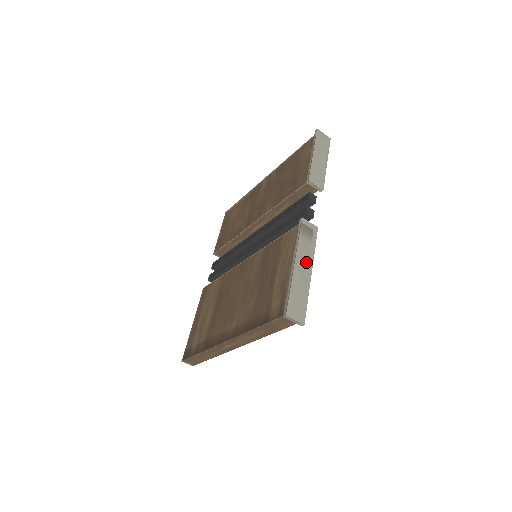
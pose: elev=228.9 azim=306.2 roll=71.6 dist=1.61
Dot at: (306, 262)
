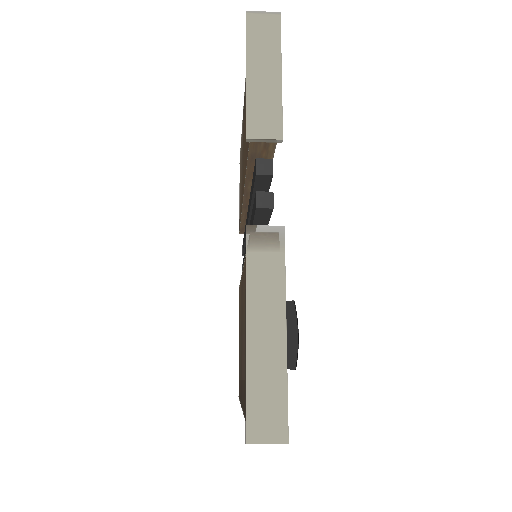
Dot at: (270, 314)
